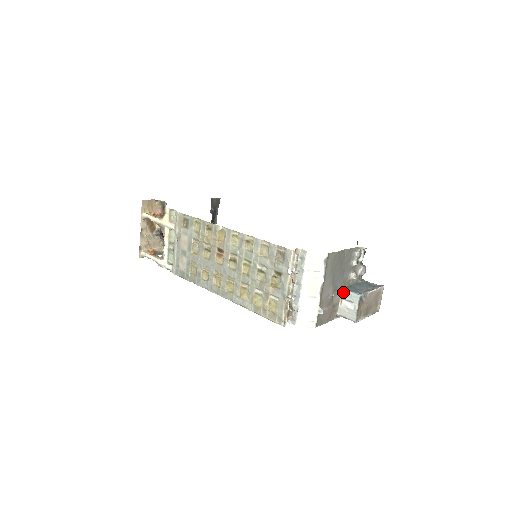
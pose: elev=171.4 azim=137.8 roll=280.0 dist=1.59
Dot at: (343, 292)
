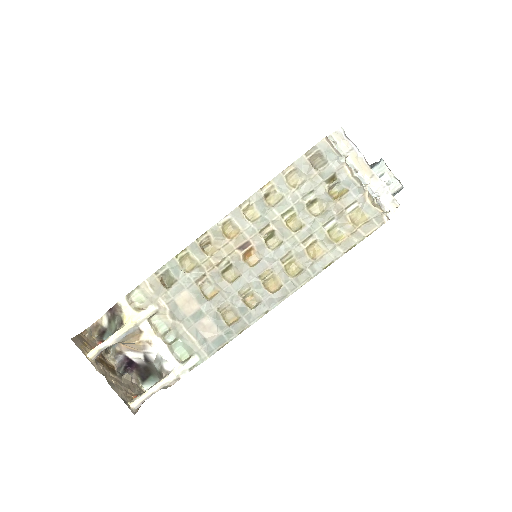
Dot at: occluded
